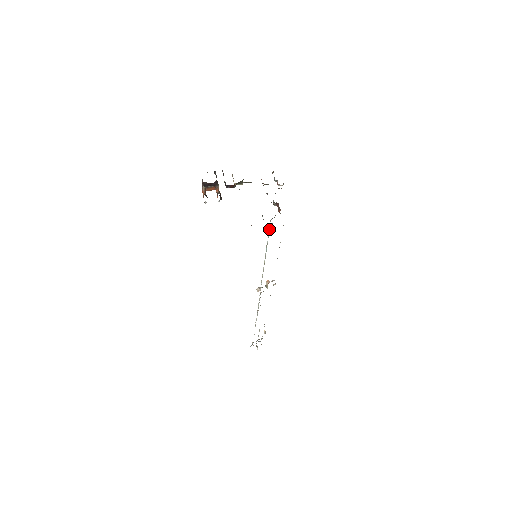
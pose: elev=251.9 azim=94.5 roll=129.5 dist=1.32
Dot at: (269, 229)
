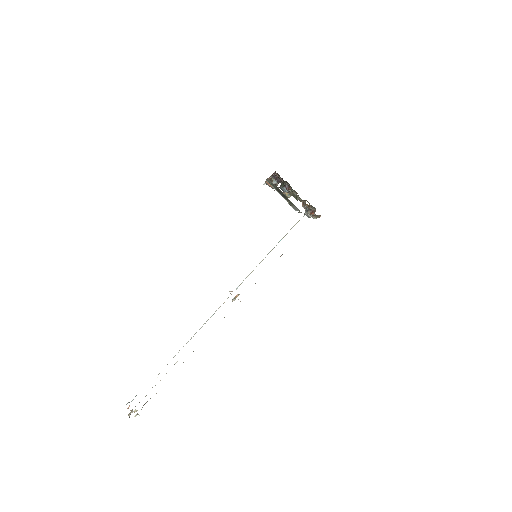
Dot at: (299, 220)
